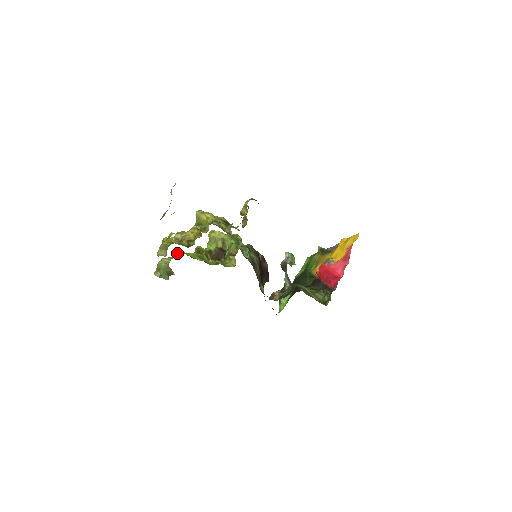
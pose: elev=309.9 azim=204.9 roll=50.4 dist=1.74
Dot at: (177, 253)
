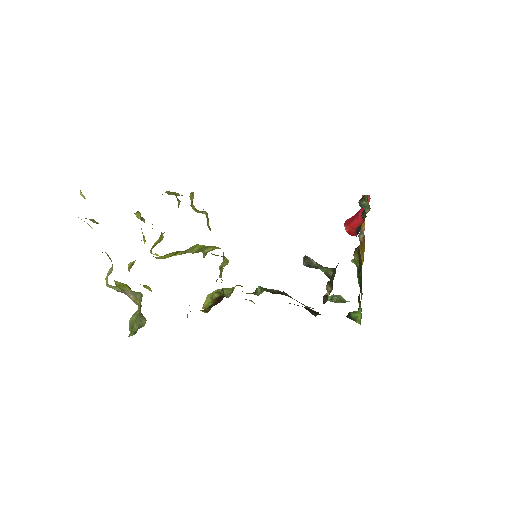
Dot at: occluded
